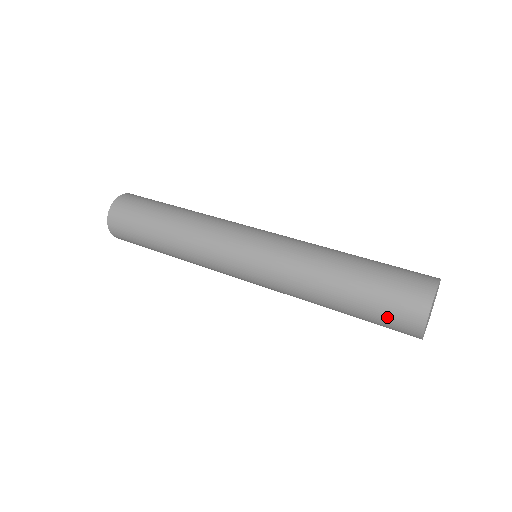
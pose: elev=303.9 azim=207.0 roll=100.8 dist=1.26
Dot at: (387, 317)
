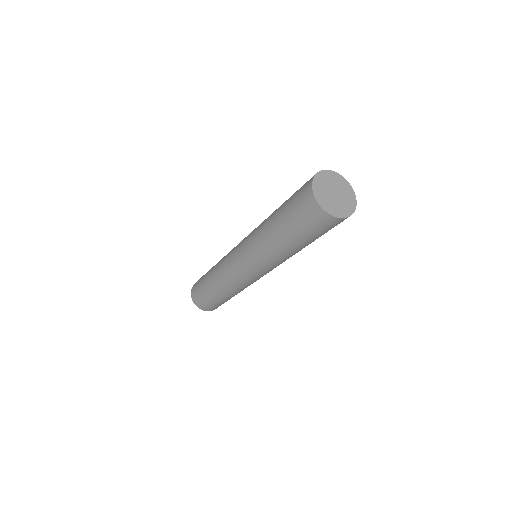
Dot at: (299, 215)
